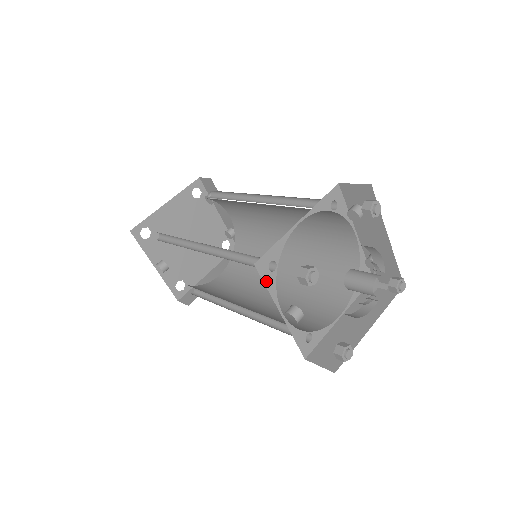
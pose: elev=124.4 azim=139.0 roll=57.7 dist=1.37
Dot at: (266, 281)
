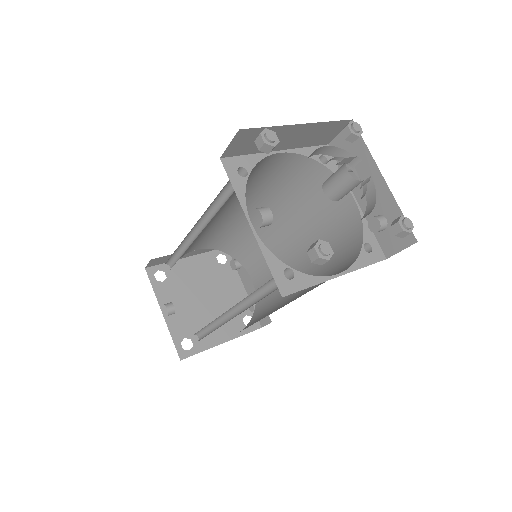
Dot at: (233, 181)
